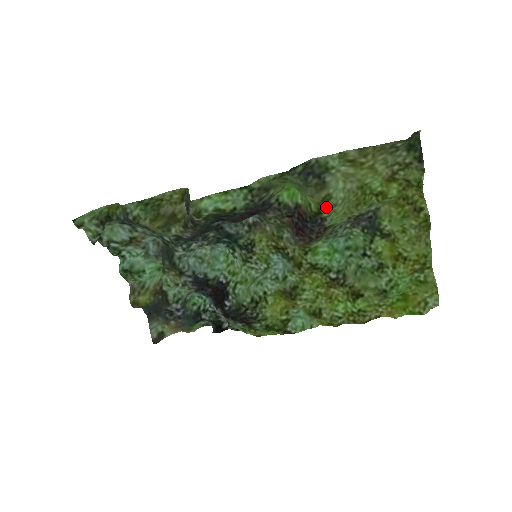
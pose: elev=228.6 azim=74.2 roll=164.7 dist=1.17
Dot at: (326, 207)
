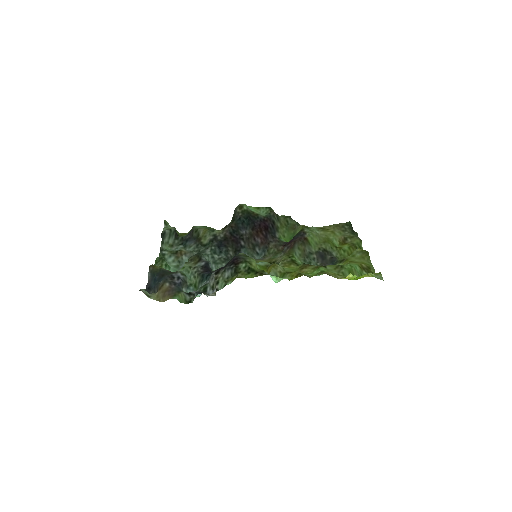
Dot at: (307, 229)
